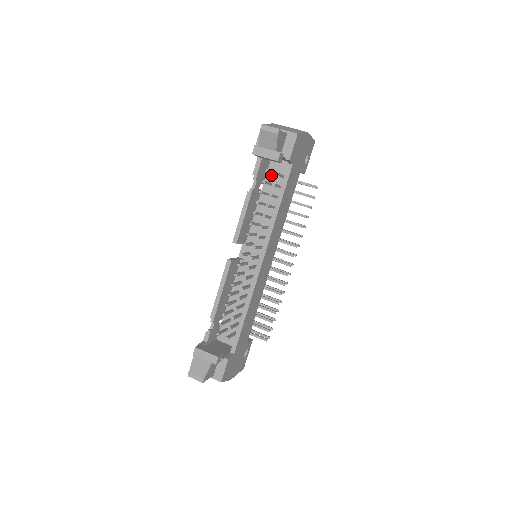
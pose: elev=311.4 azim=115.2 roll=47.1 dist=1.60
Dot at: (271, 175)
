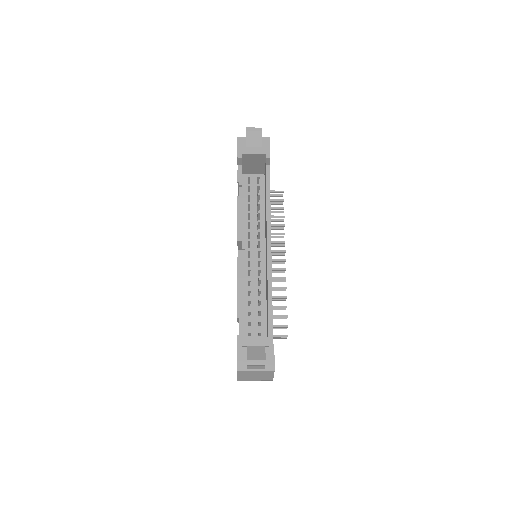
Dot at: (246, 187)
